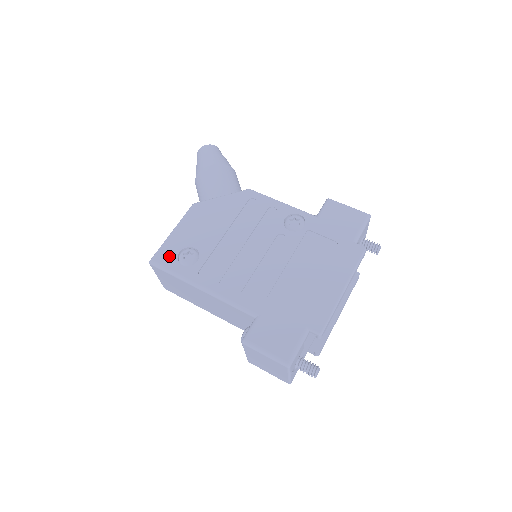
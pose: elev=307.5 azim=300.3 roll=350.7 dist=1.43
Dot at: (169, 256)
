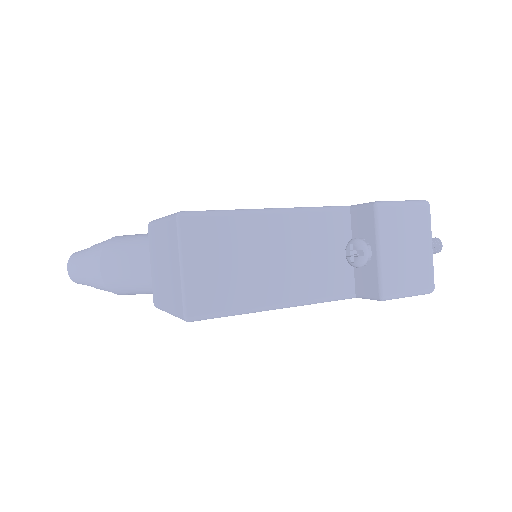
Dot at: occluded
